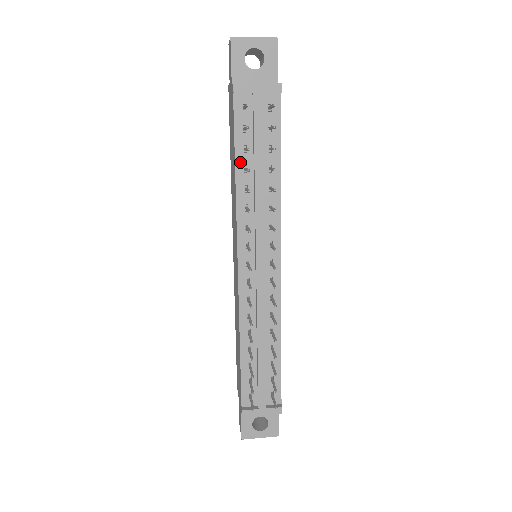
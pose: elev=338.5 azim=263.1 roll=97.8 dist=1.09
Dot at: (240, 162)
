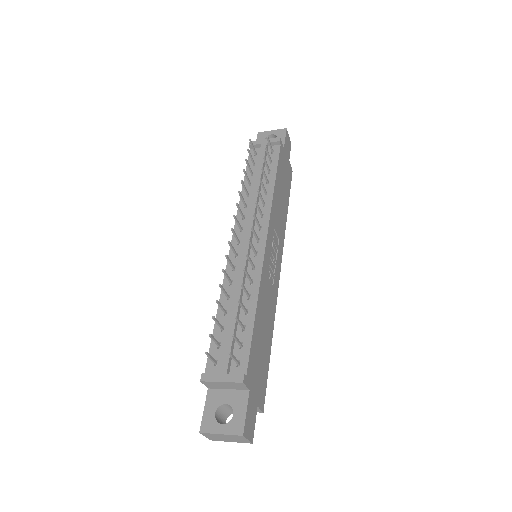
Dot at: (247, 181)
